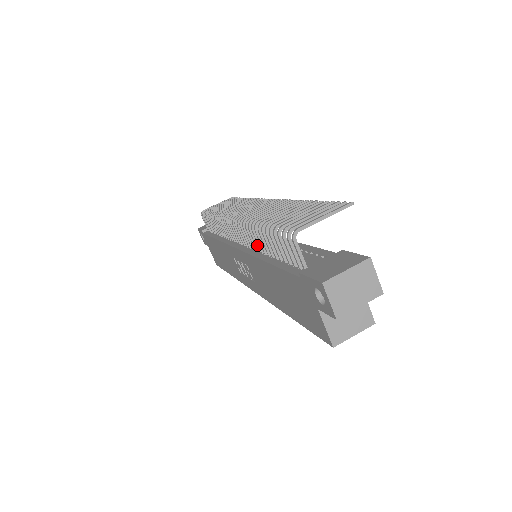
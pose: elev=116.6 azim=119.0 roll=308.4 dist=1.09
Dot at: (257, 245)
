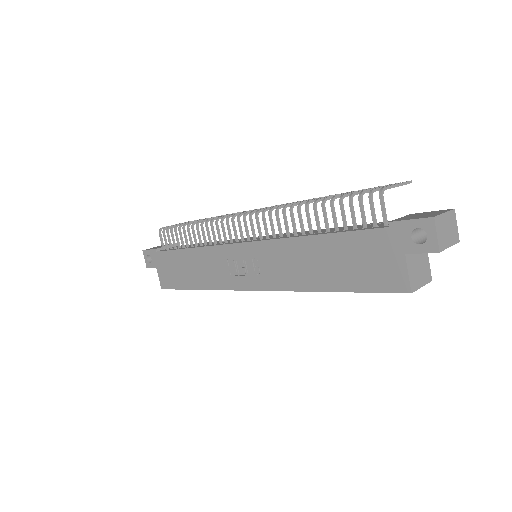
Dot at: (288, 229)
